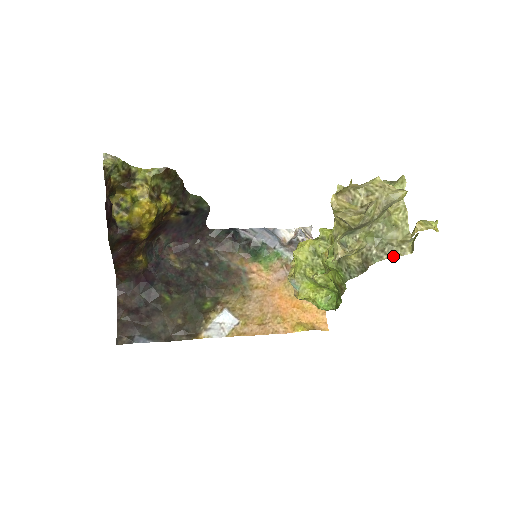
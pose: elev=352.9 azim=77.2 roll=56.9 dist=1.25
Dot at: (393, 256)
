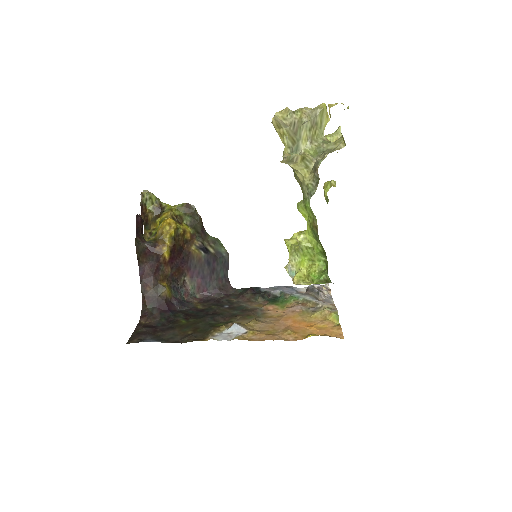
Dot at: (331, 152)
